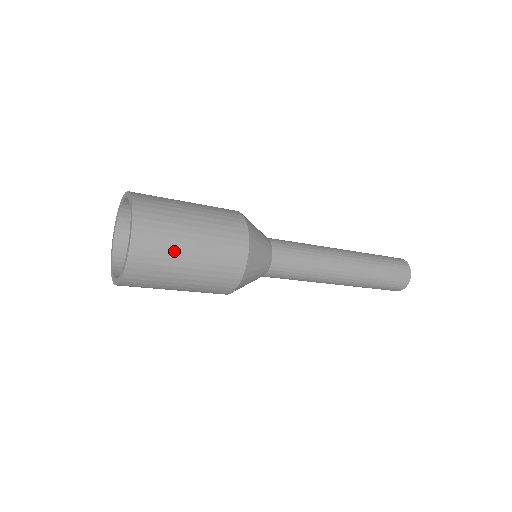
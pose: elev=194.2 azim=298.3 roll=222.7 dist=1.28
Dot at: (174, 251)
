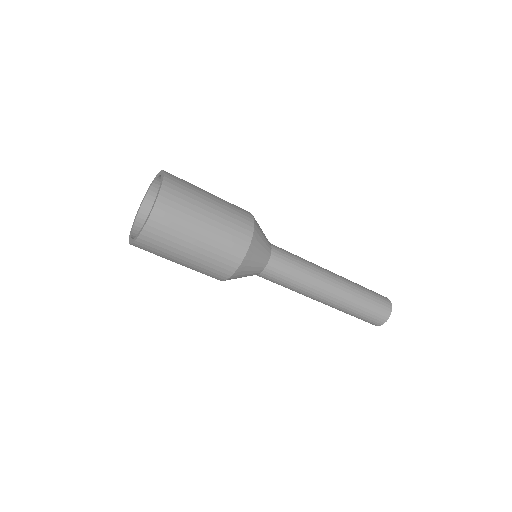
Dot at: (197, 189)
